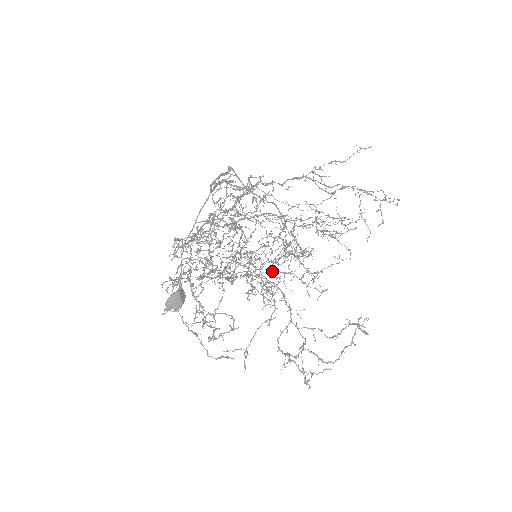
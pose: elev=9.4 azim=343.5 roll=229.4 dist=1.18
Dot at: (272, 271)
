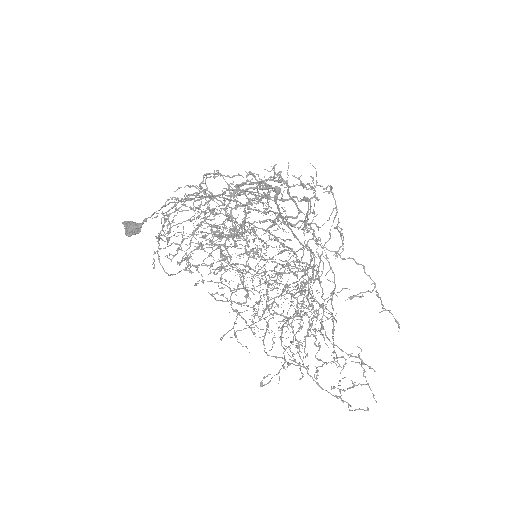
Dot at: (262, 276)
